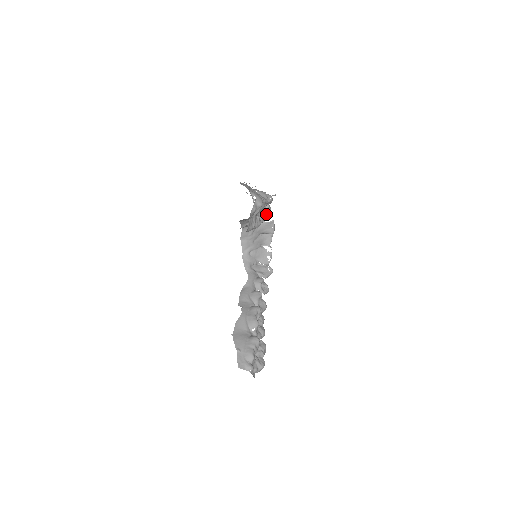
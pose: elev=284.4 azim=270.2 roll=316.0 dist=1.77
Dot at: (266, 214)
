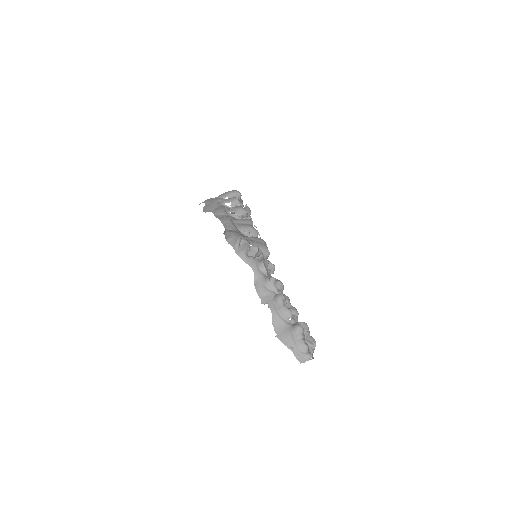
Dot at: occluded
